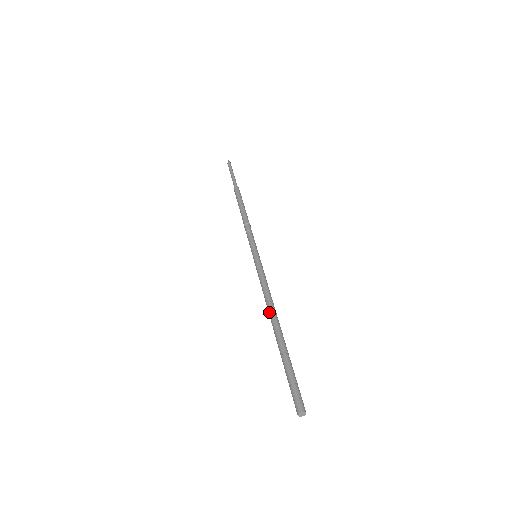
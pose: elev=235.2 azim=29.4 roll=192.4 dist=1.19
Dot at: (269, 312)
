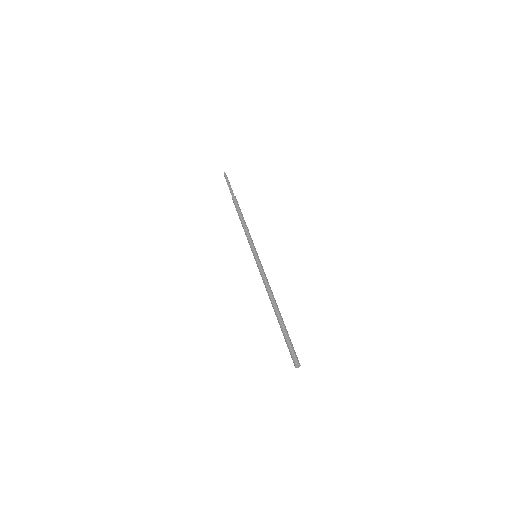
Dot at: (272, 298)
